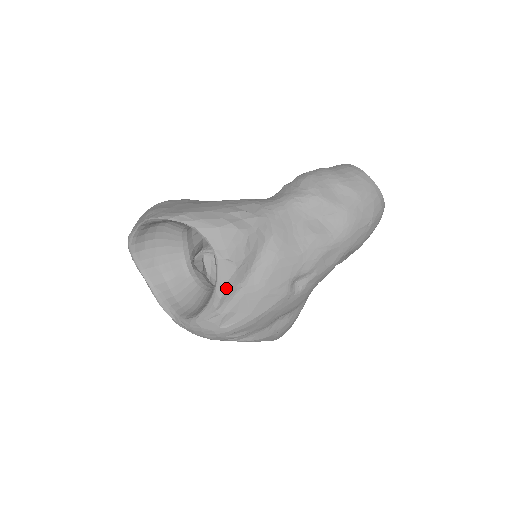
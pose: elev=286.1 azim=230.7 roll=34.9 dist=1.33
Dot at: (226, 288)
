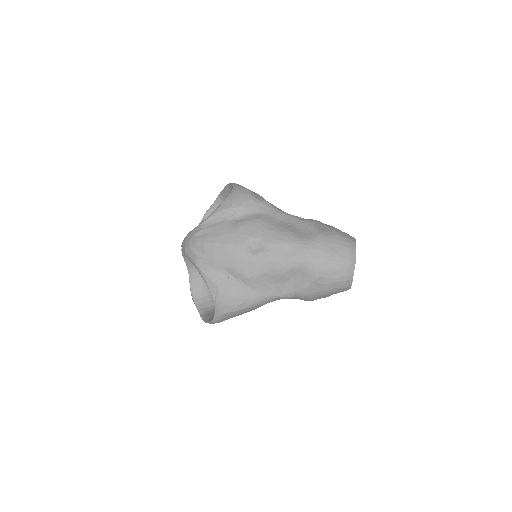
Dot at: (217, 213)
